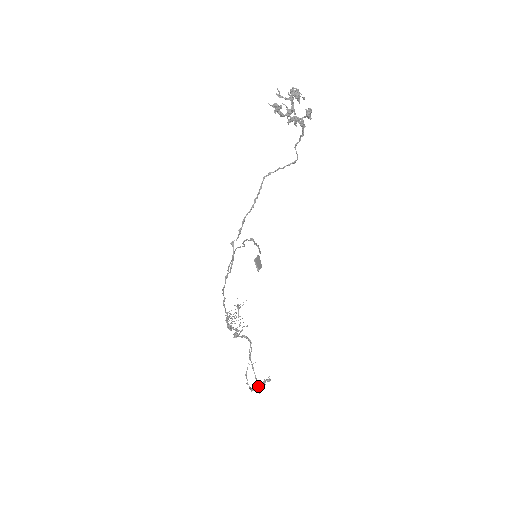
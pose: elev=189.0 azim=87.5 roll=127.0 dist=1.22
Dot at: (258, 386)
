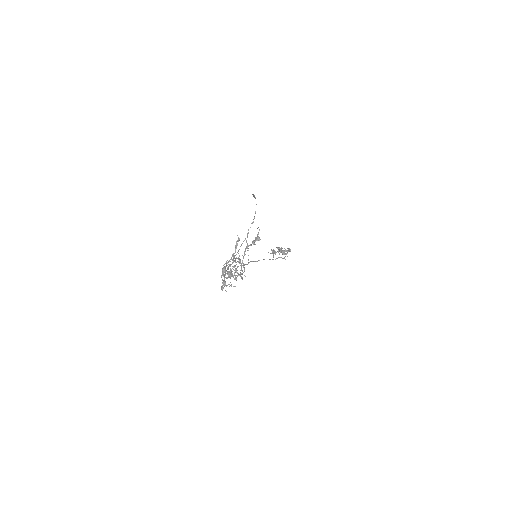
Dot at: (246, 247)
